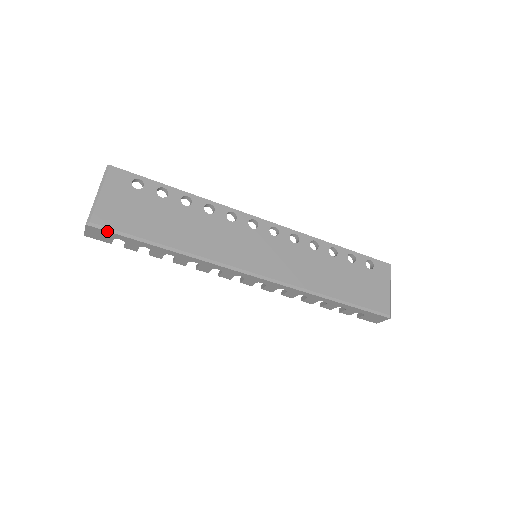
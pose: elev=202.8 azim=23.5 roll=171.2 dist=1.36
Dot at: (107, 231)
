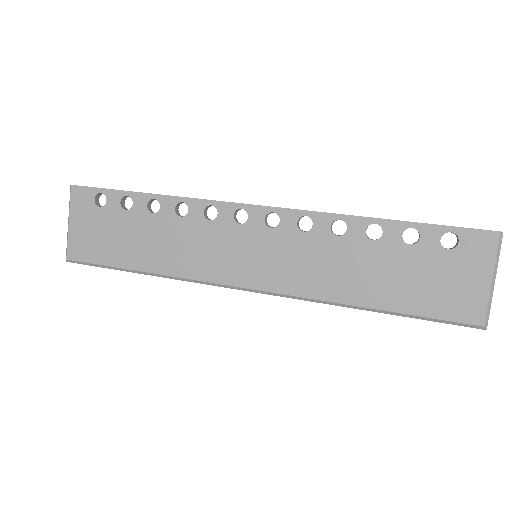
Dot at: (84, 264)
